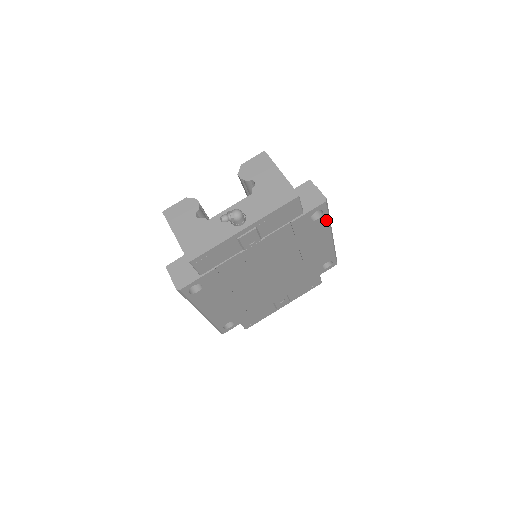
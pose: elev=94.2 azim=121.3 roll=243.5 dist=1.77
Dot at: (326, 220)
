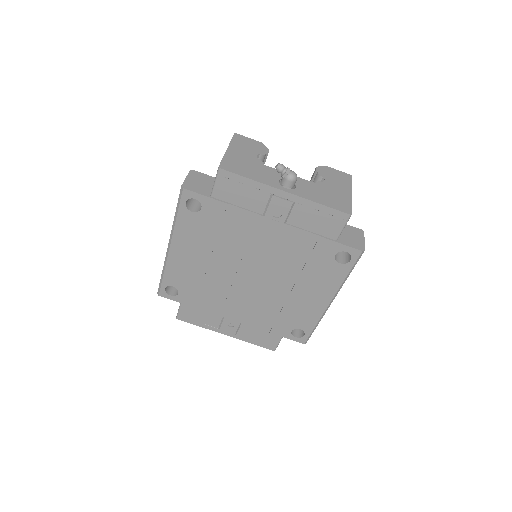
Dot at: (344, 274)
